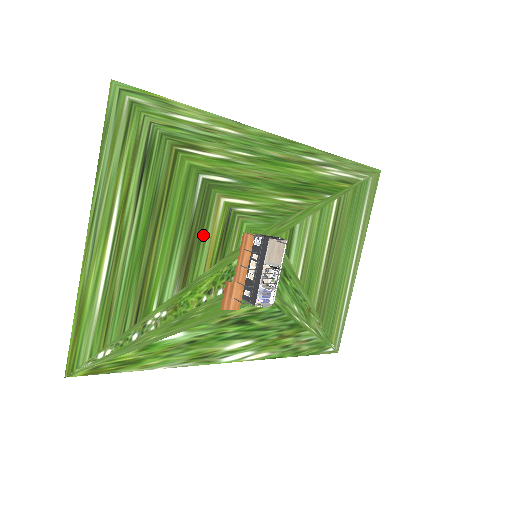
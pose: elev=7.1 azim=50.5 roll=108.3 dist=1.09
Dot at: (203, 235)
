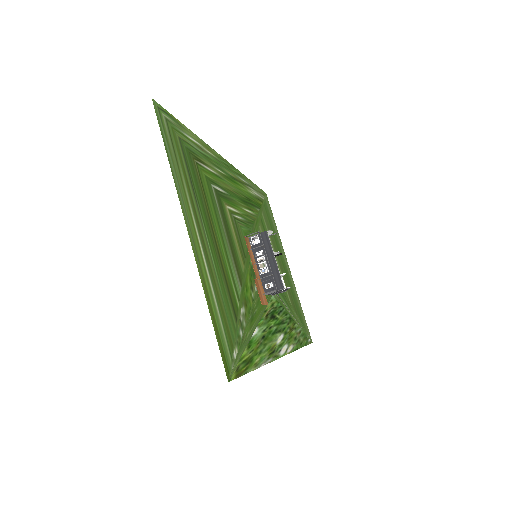
Dot at: (231, 237)
